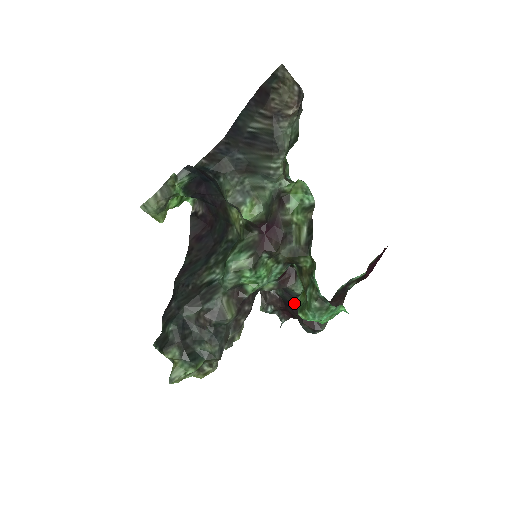
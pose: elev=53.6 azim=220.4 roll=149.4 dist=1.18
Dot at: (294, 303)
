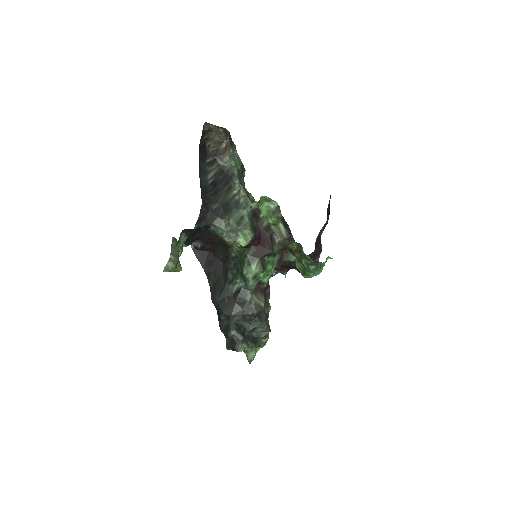
Dot at: (291, 265)
